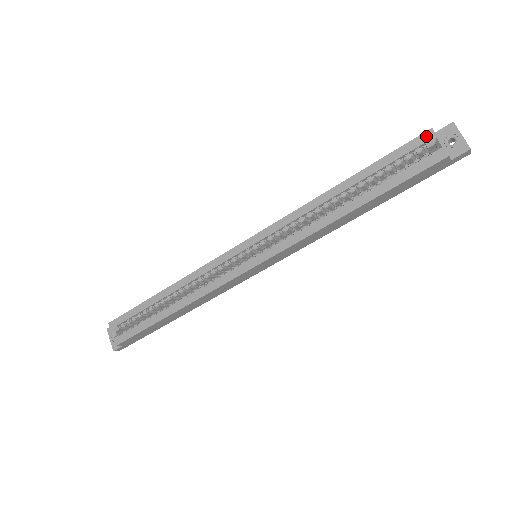
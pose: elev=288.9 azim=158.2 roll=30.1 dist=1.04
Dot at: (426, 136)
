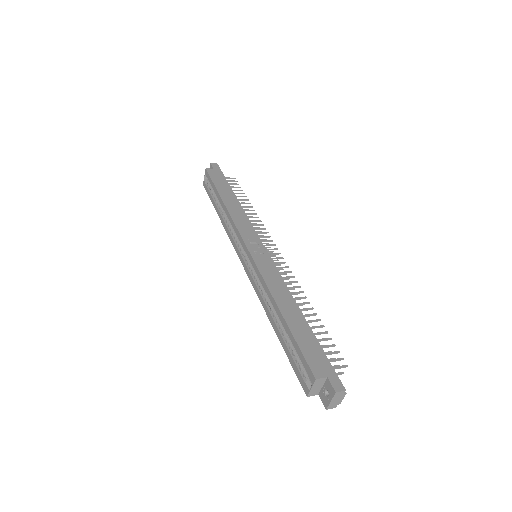
Dot at: (311, 375)
